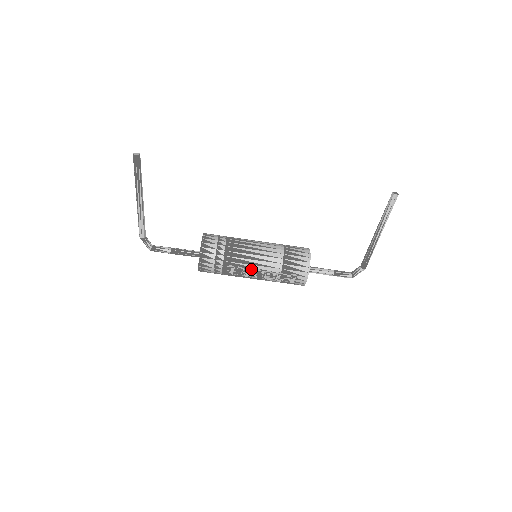
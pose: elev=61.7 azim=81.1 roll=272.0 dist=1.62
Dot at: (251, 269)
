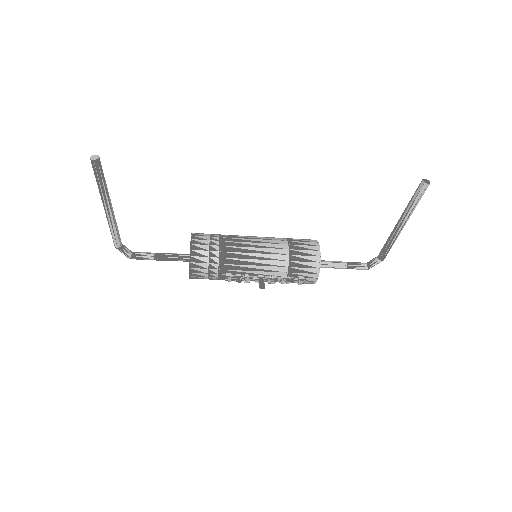
Dot at: (251, 275)
